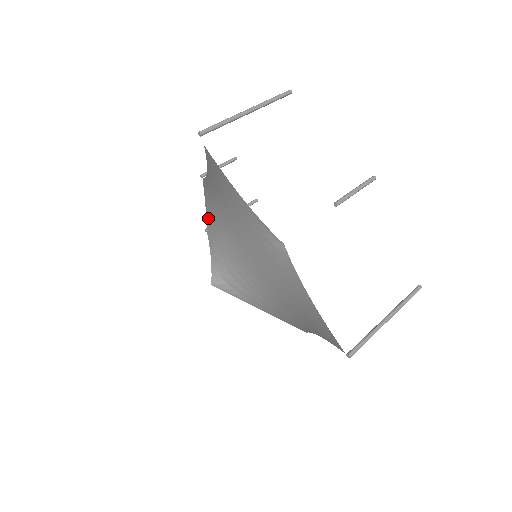
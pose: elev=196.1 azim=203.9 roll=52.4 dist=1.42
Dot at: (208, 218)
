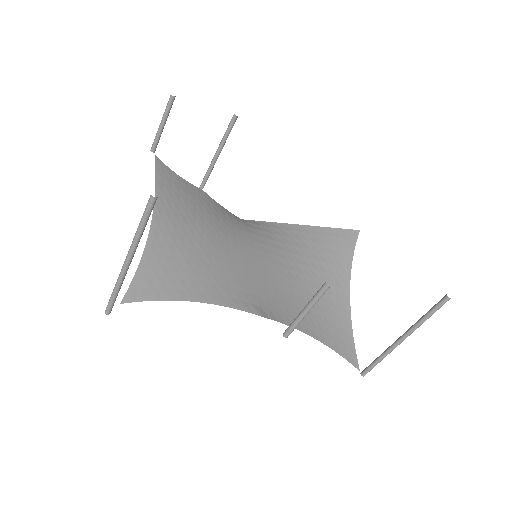
Dot at: (193, 191)
